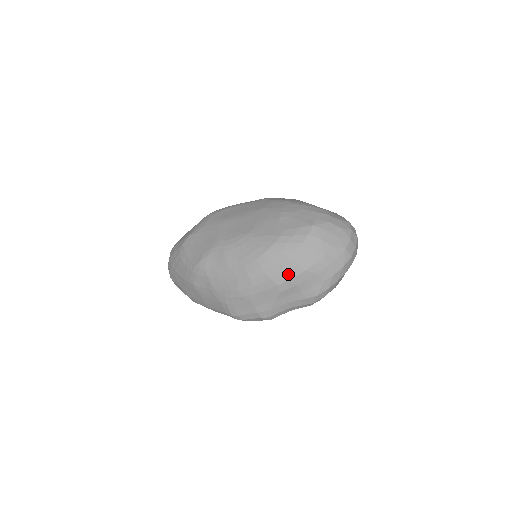
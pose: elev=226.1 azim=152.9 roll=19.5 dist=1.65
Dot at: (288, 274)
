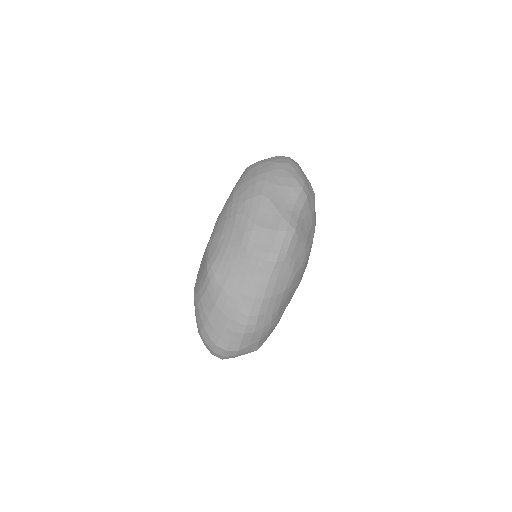
Dot at: (259, 184)
